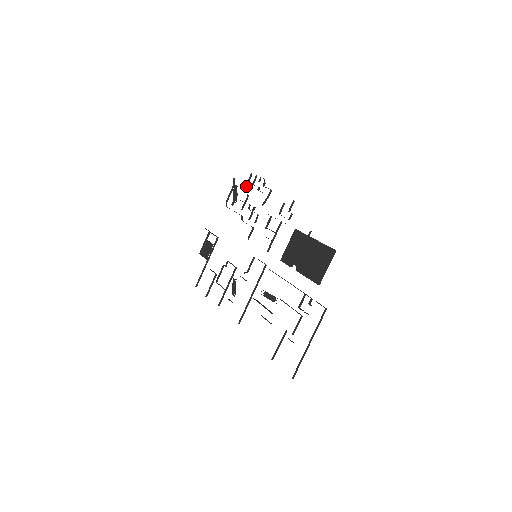
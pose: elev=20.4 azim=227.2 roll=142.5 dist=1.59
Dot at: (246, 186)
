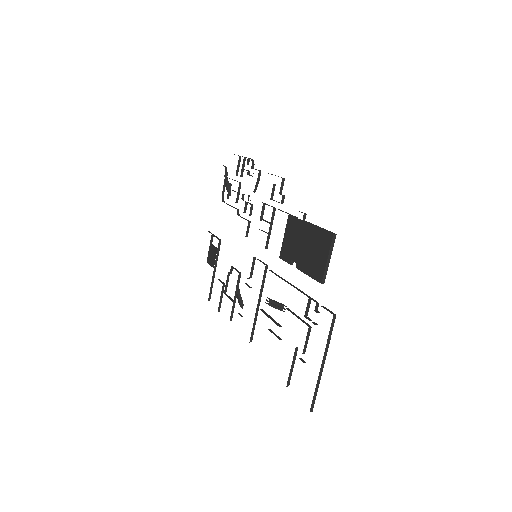
Dot at: (237, 173)
